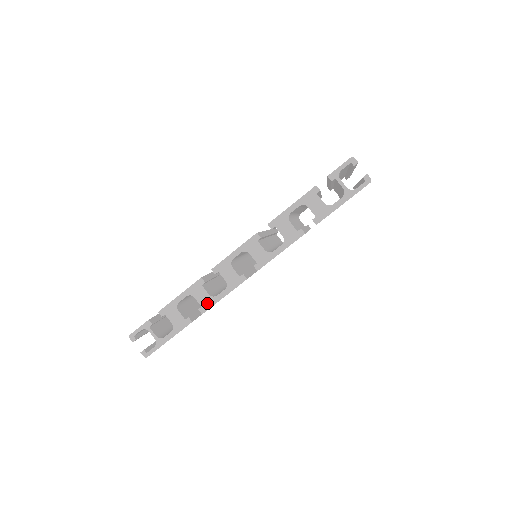
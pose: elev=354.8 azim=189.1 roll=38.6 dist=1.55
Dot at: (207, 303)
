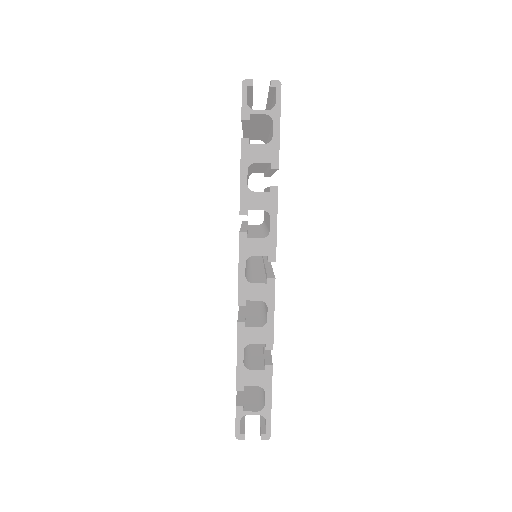
Dot at: (266, 336)
